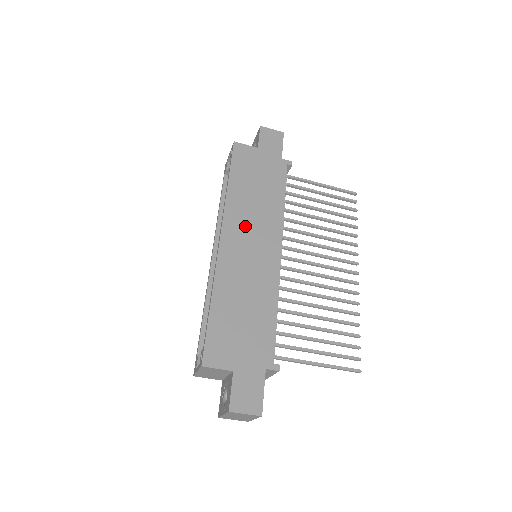
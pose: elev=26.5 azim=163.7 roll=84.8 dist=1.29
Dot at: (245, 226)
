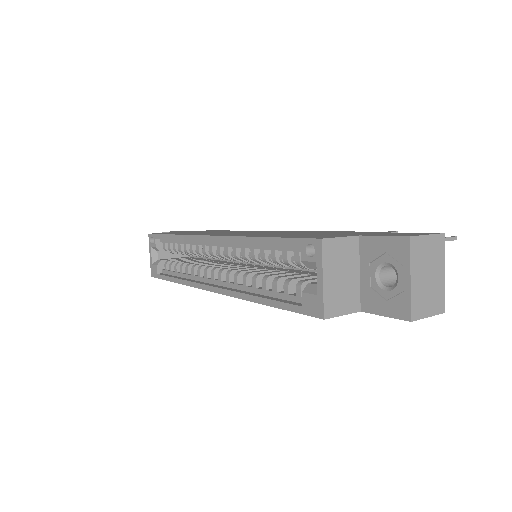
Dot at: (222, 233)
